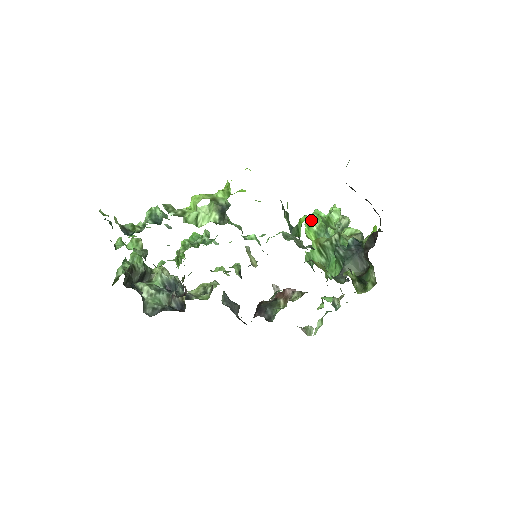
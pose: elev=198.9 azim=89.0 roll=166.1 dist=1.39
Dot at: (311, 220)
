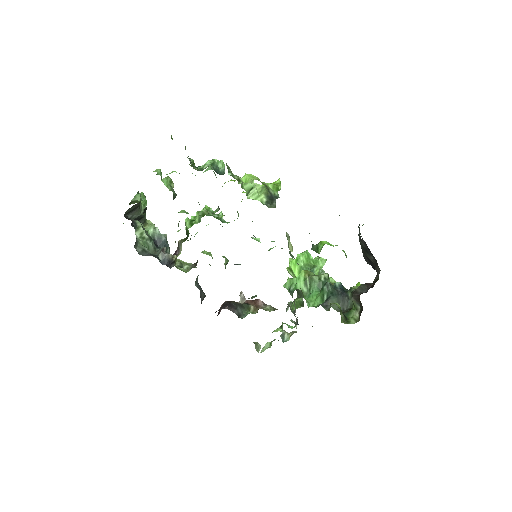
Dot at: (302, 256)
